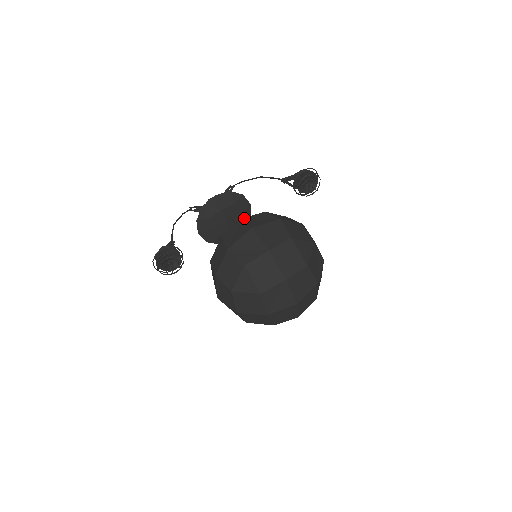
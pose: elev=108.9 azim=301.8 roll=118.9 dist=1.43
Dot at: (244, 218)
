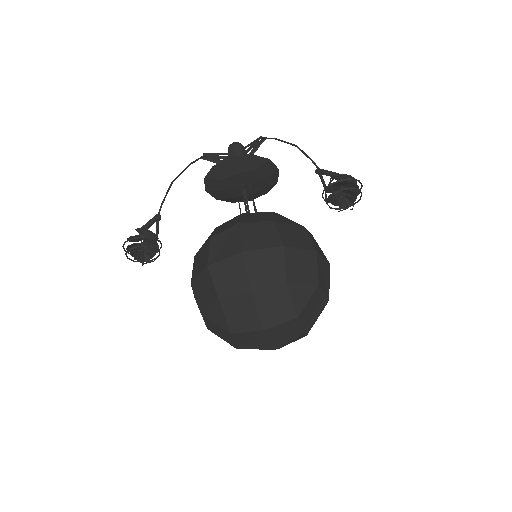
Dot at: (243, 223)
